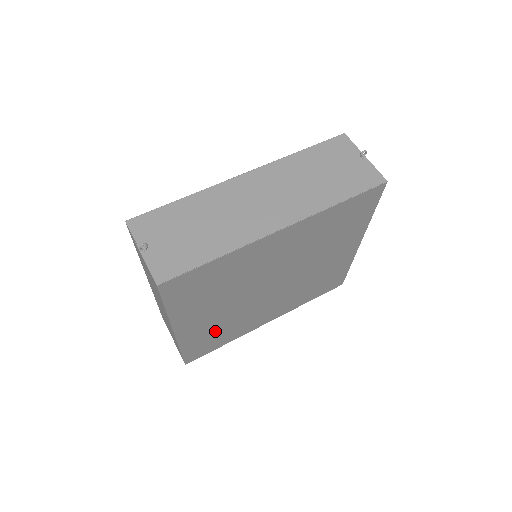
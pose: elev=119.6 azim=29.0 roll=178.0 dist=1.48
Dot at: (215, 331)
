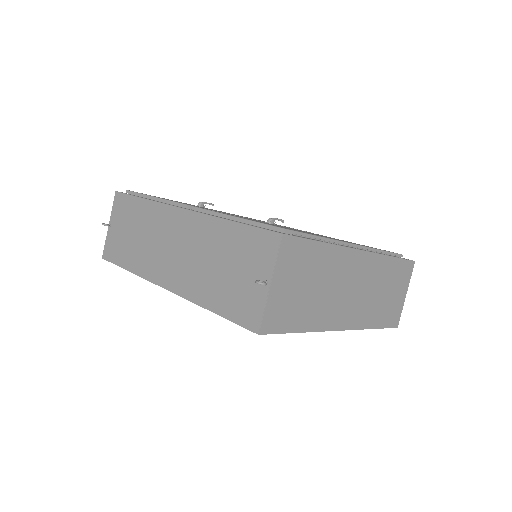
Dot at: occluded
